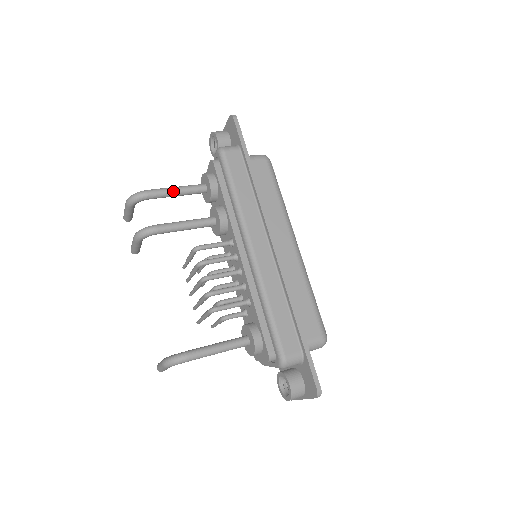
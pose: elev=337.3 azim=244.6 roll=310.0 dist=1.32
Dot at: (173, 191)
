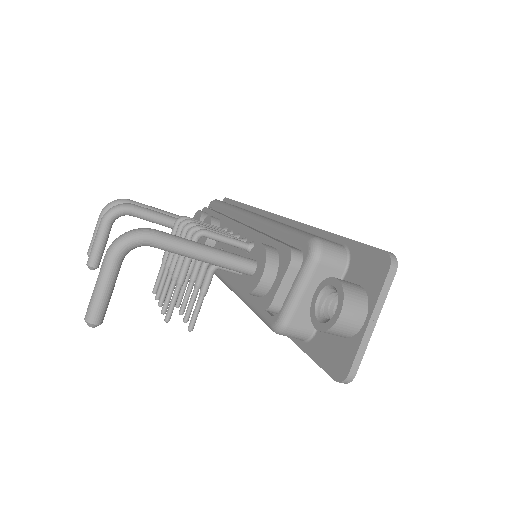
Dot at: (158, 209)
